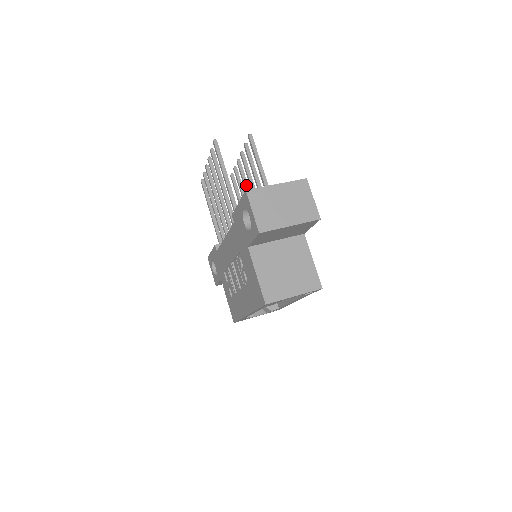
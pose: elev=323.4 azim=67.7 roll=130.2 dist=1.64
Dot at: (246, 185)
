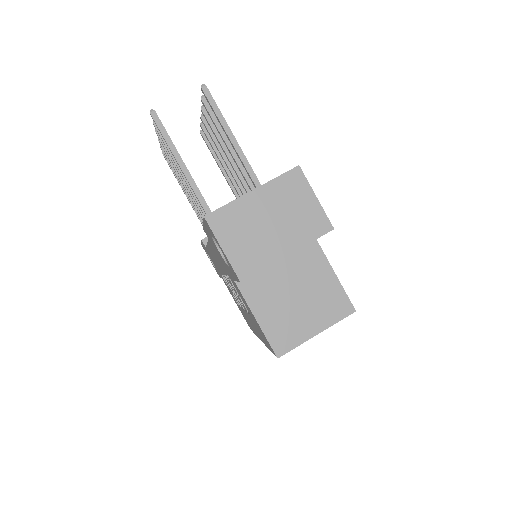
Dot at: (221, 151)
